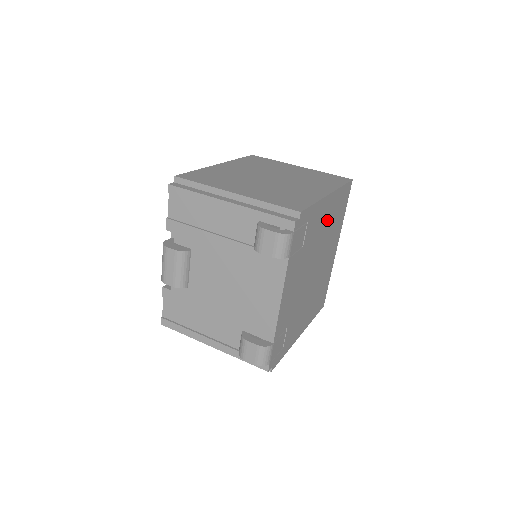
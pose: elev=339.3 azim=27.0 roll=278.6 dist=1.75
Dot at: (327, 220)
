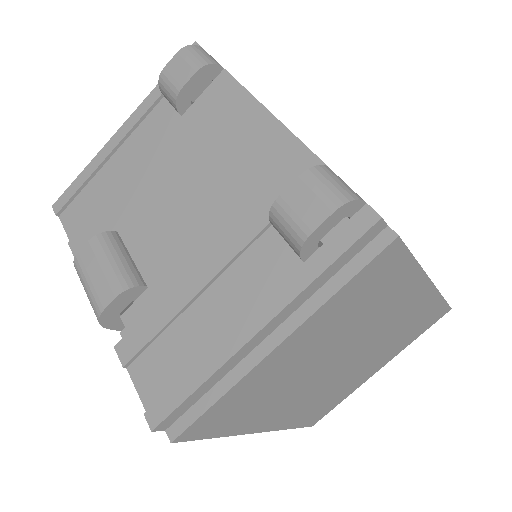
Dot at: occluded
